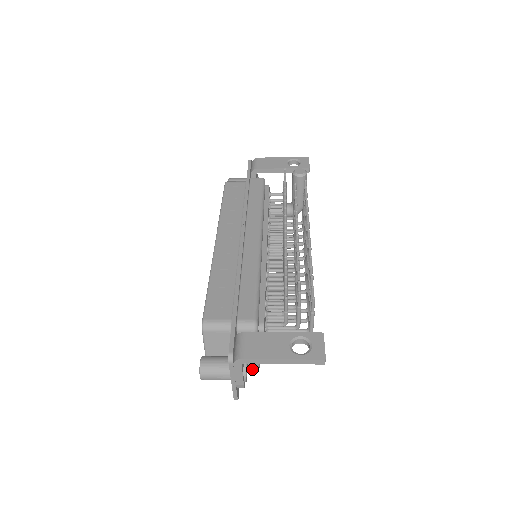
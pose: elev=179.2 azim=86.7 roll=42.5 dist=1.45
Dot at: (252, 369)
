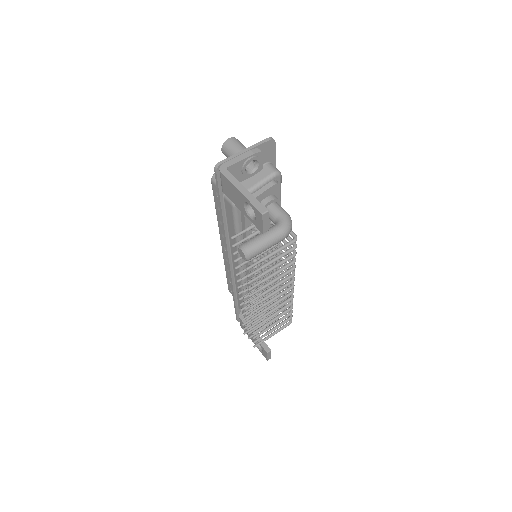
Dot at: occluded
